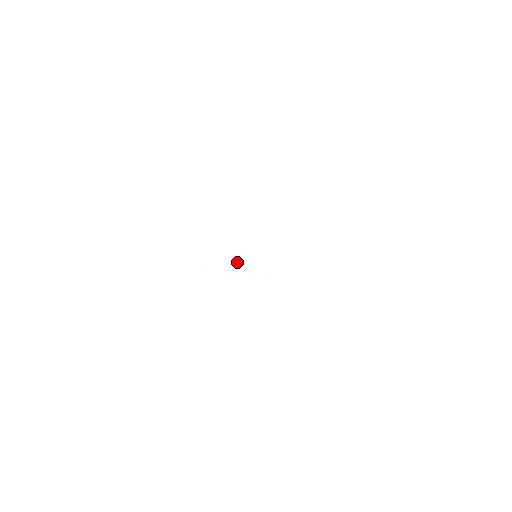
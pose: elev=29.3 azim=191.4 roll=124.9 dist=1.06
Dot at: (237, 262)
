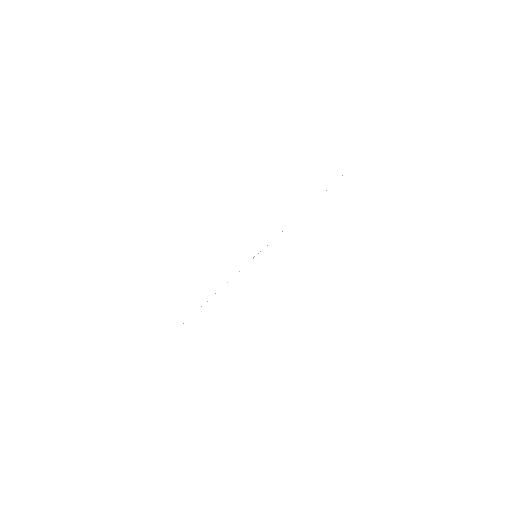
Dot at: occluded
